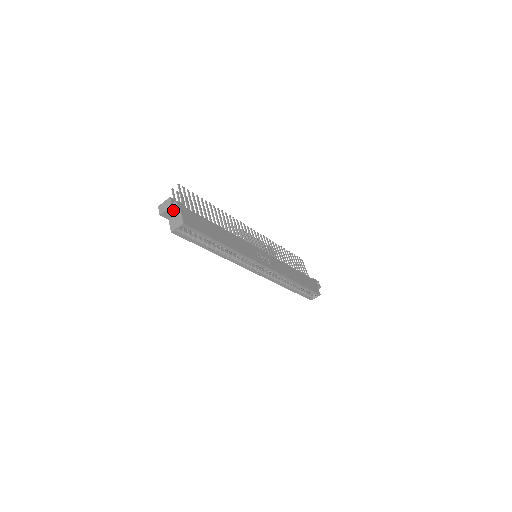
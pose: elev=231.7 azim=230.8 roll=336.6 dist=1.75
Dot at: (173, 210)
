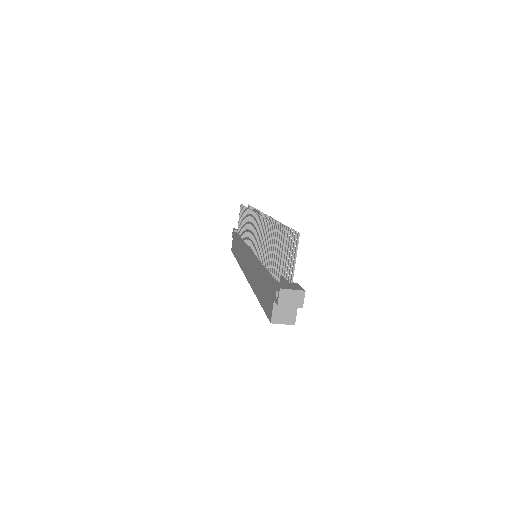
Dot at: (295, 304)
